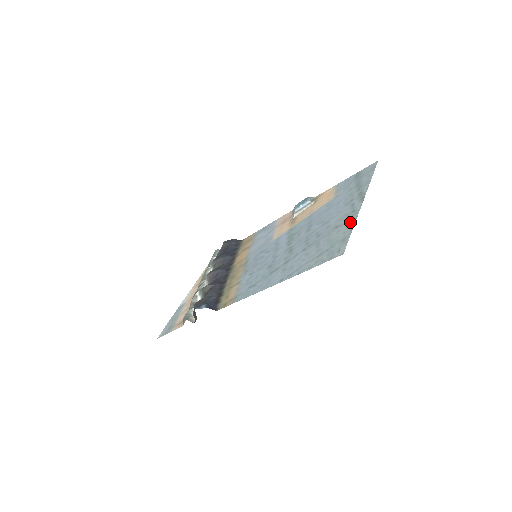
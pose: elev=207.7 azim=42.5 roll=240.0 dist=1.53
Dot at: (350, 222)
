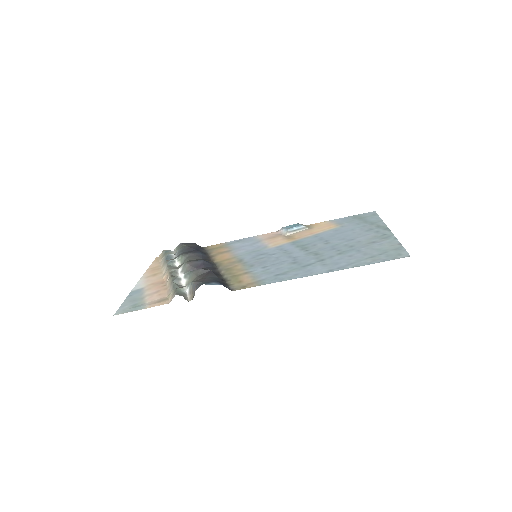
Dot at: (391, 240)
